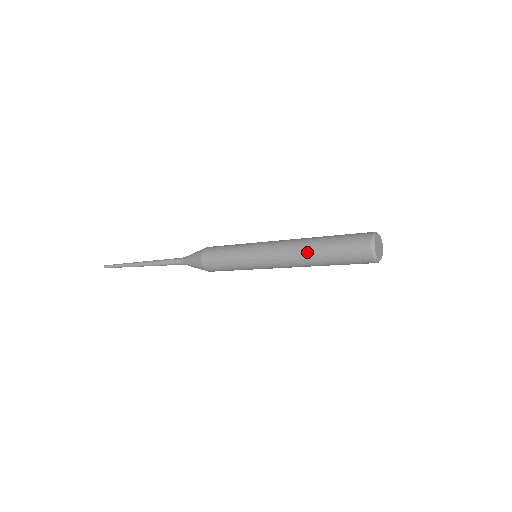
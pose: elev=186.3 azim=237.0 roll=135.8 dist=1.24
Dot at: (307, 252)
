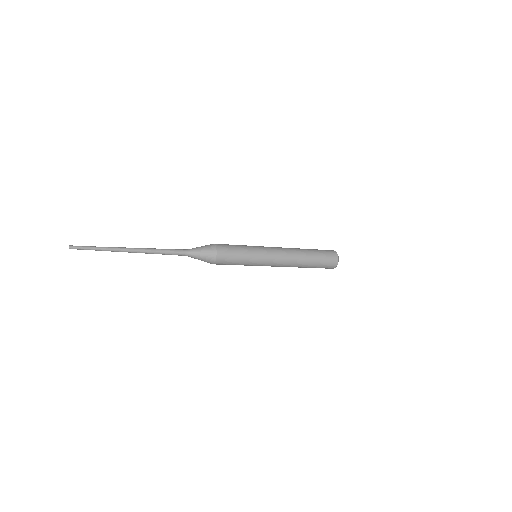
Dot at: (302, 256)
